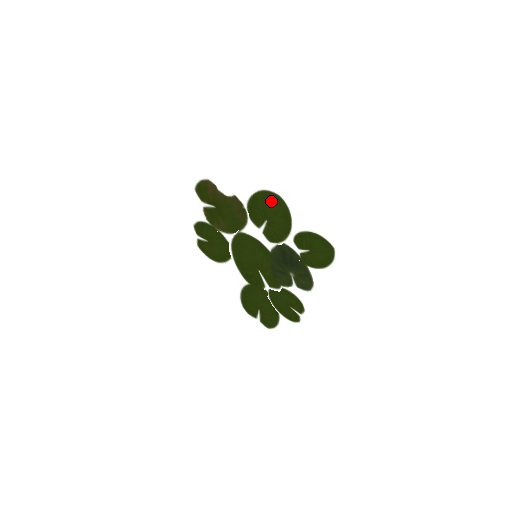
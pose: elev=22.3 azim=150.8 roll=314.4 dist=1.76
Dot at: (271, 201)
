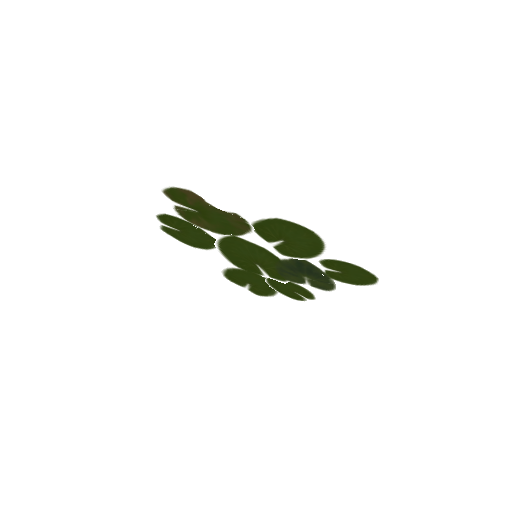
Dot at: (296, 230)
